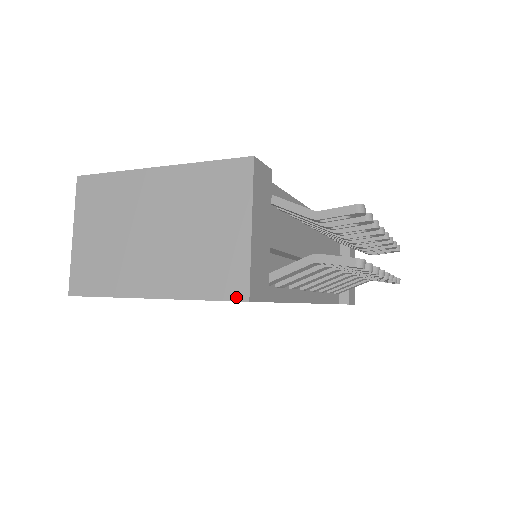
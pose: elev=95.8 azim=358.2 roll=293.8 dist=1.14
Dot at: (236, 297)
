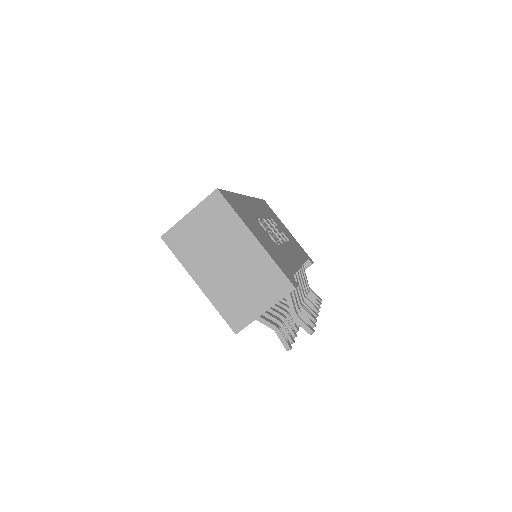
Dot at: (233, 327)
